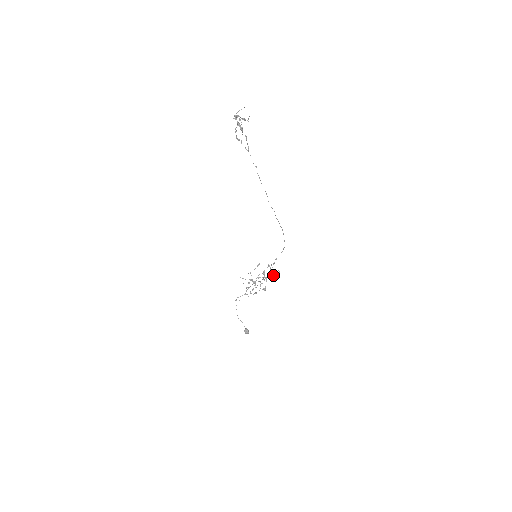
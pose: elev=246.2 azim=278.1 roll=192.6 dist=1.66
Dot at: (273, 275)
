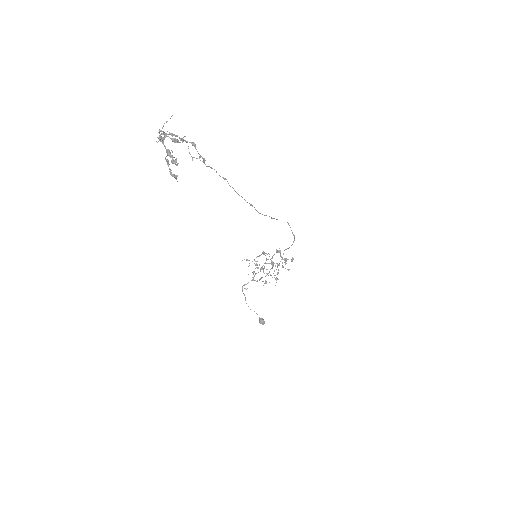
Dot at: (285, 263)
